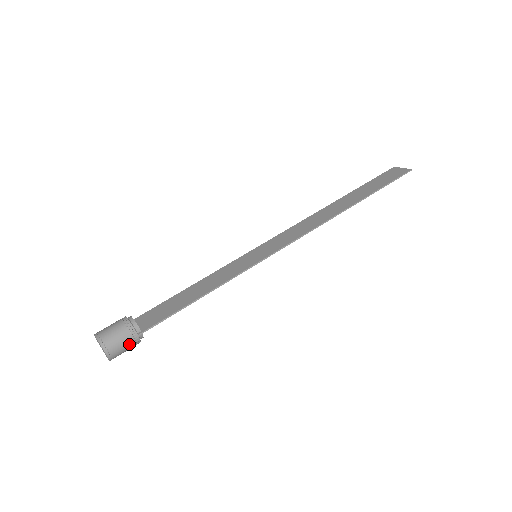
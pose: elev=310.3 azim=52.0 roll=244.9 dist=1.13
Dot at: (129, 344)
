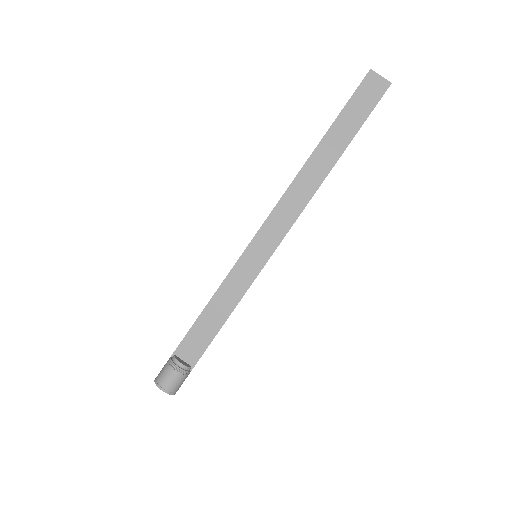
Dot at: (186, 377)
